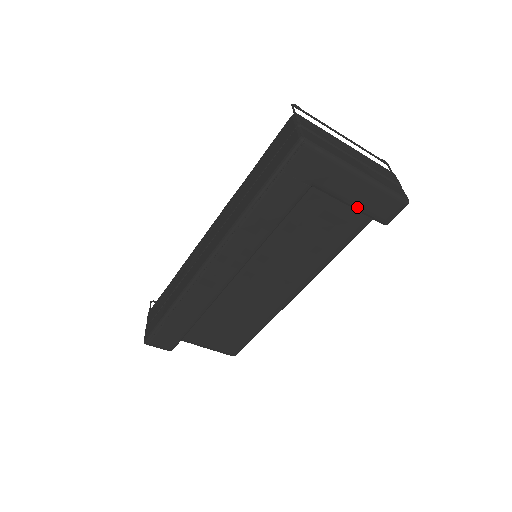
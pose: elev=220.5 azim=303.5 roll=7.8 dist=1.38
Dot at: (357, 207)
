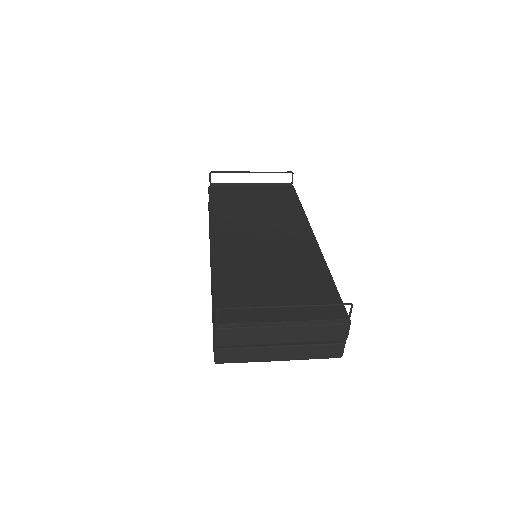
Dot at: occluded
